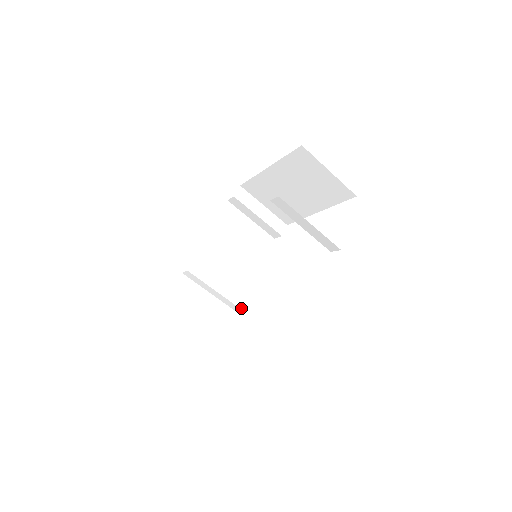
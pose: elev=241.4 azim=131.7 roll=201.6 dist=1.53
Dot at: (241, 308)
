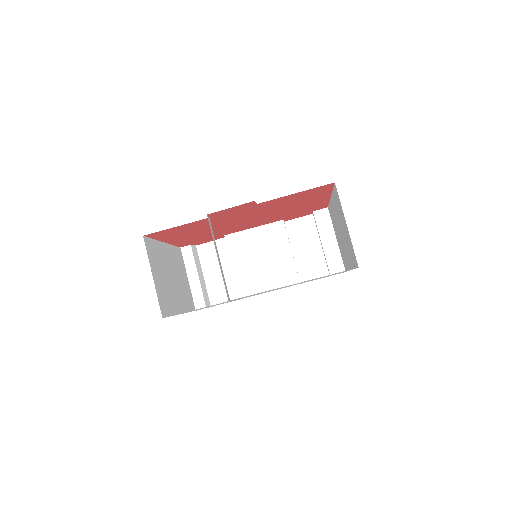
Dot at: (241, 297)
